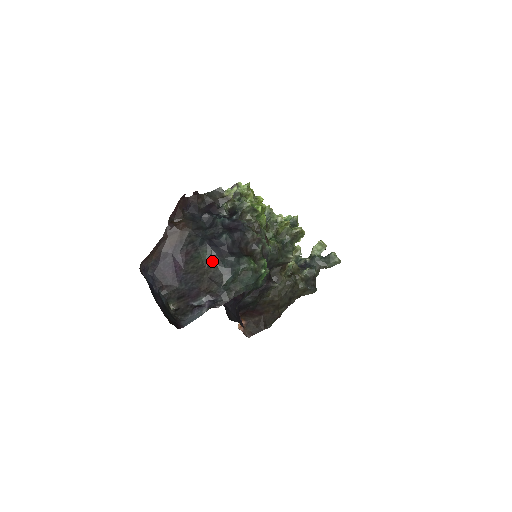
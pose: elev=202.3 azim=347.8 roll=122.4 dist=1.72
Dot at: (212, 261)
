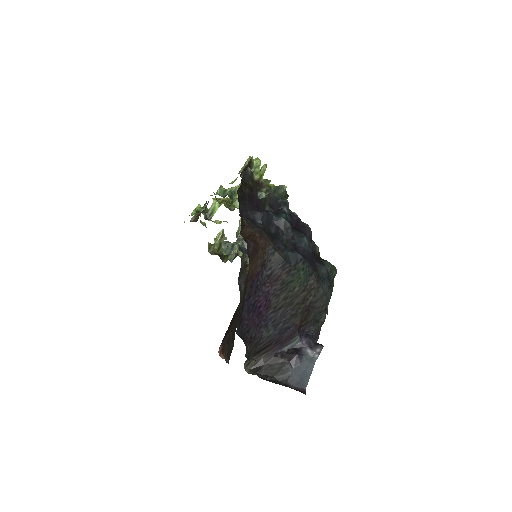
Dot at: (311, 281)
